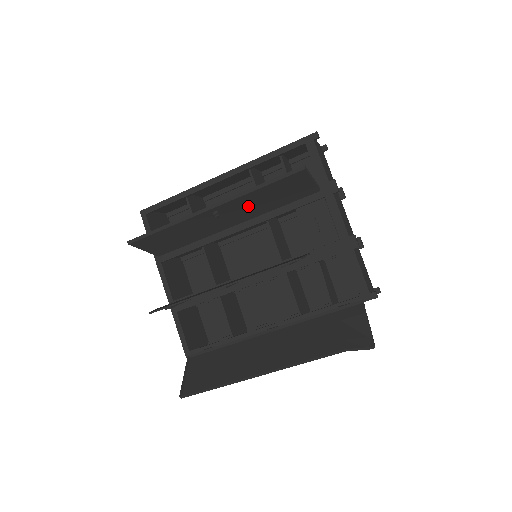
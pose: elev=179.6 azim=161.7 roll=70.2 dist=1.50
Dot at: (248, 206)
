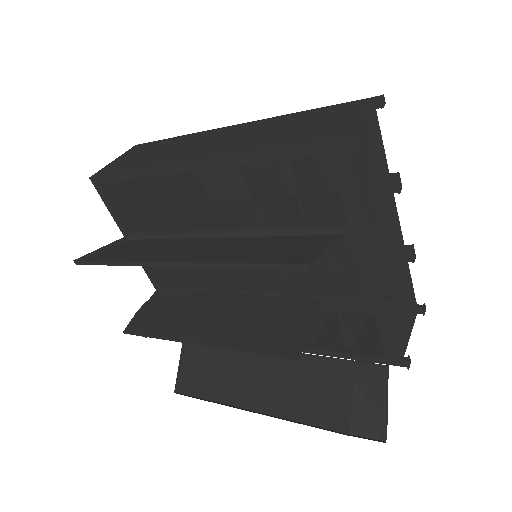
Dot at: (228, 252)
